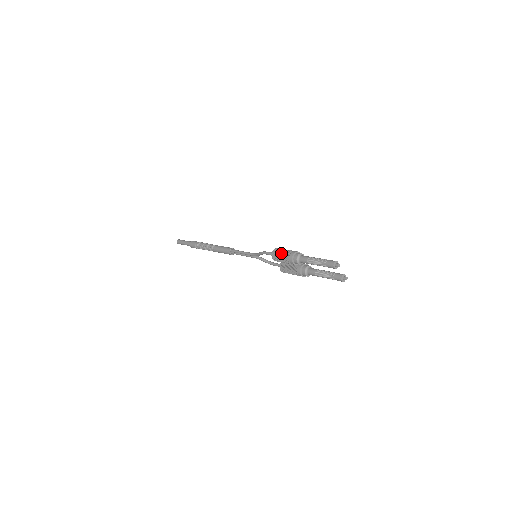
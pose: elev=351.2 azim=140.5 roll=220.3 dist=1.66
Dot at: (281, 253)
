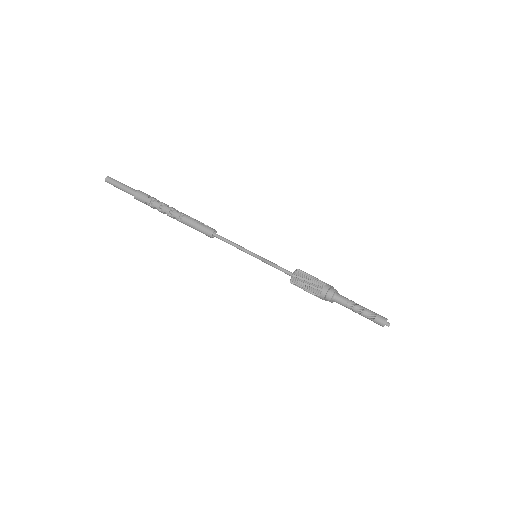
Dot at: (307, 285)
